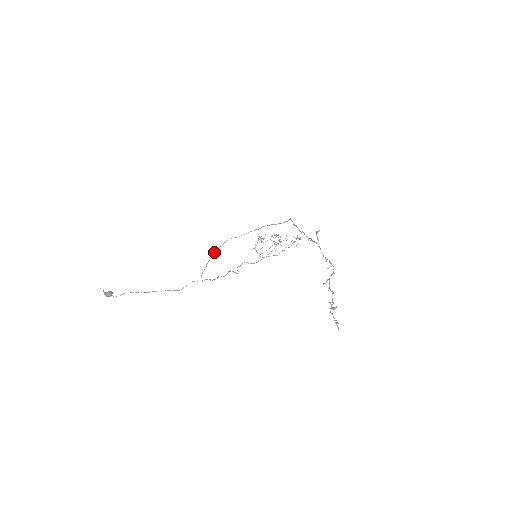
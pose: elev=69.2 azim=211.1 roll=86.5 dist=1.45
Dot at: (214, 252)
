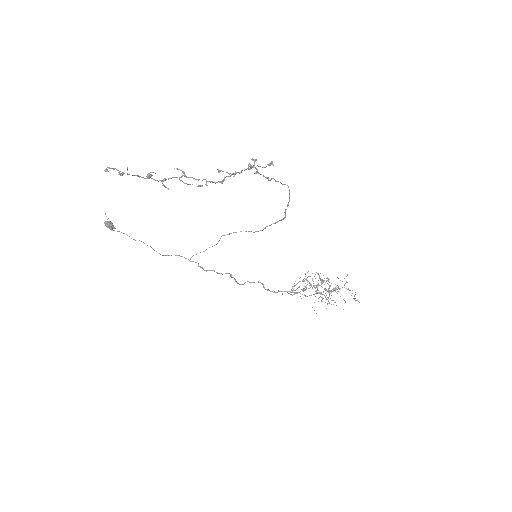
Dot at: occluded
